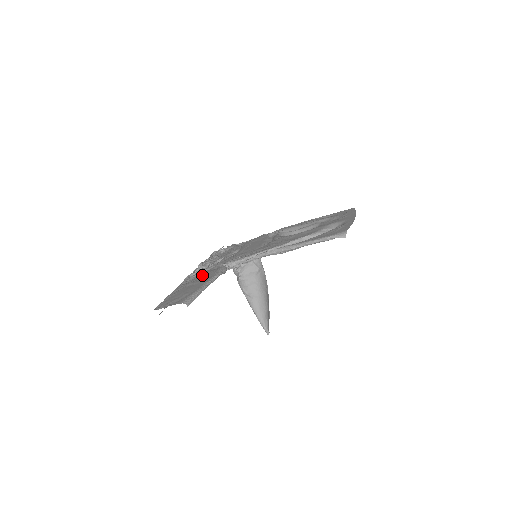
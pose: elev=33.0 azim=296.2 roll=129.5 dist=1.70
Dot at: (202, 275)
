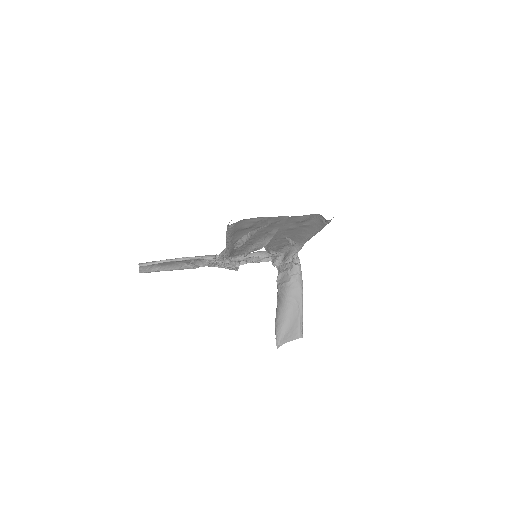
Dot at: (199, 259)
